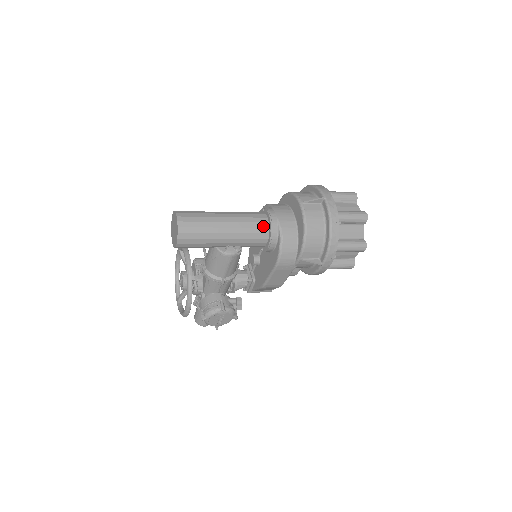
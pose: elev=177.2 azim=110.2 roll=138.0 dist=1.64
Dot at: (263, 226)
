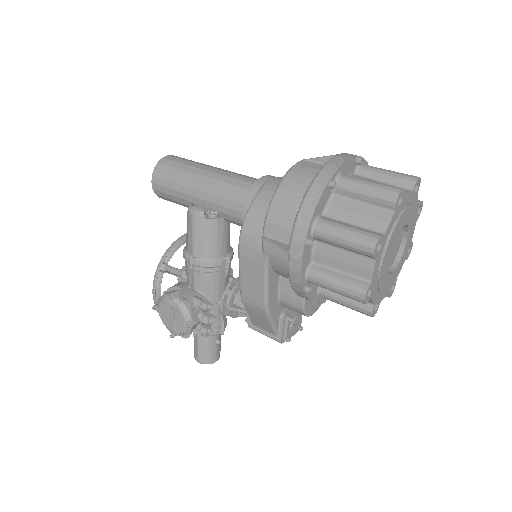
Dot at: (247, 187)
